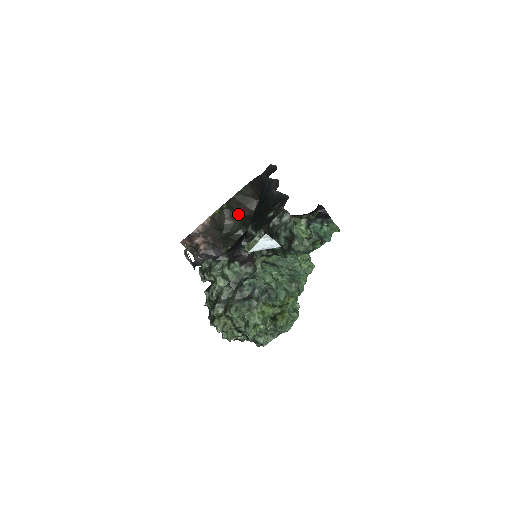
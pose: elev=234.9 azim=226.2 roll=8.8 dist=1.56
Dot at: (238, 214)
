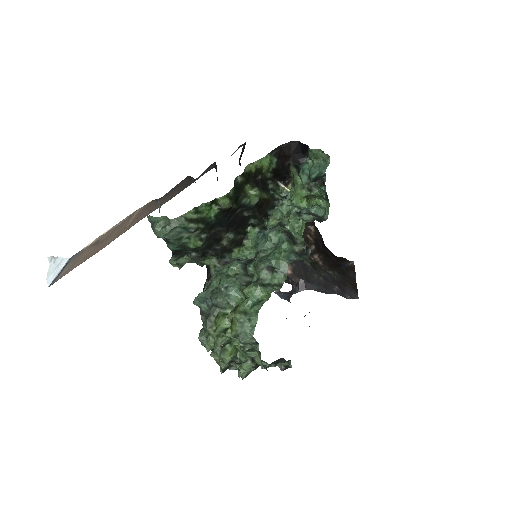
Dot at: occluded
